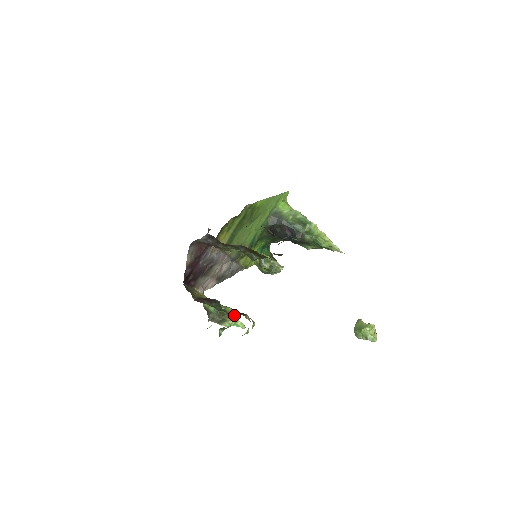
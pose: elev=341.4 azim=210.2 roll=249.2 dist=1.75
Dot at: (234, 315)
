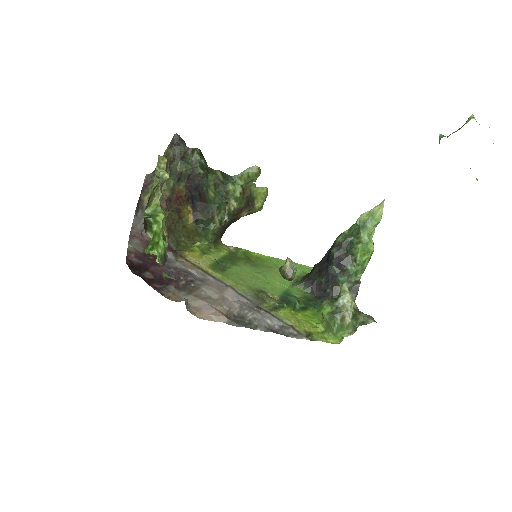
Dot at: occluded
